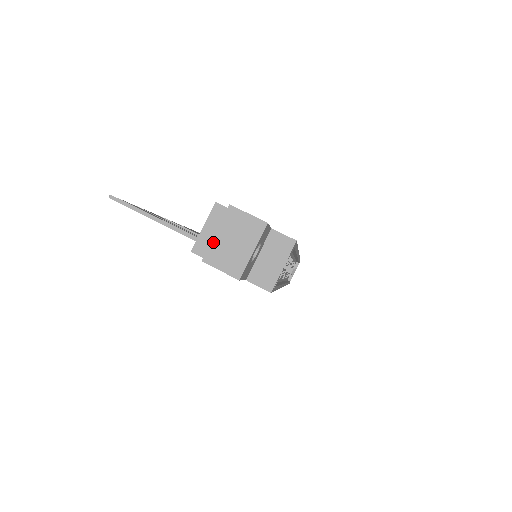
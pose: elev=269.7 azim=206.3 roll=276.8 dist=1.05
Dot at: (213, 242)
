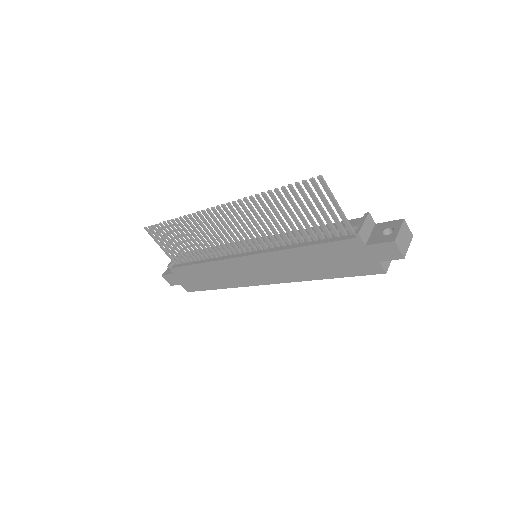
Dot at: (399, 234)
